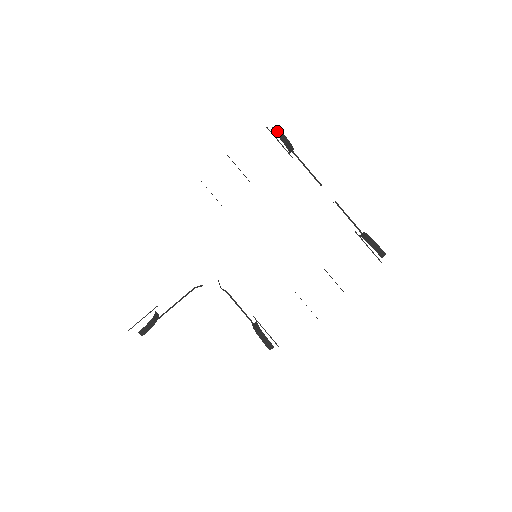
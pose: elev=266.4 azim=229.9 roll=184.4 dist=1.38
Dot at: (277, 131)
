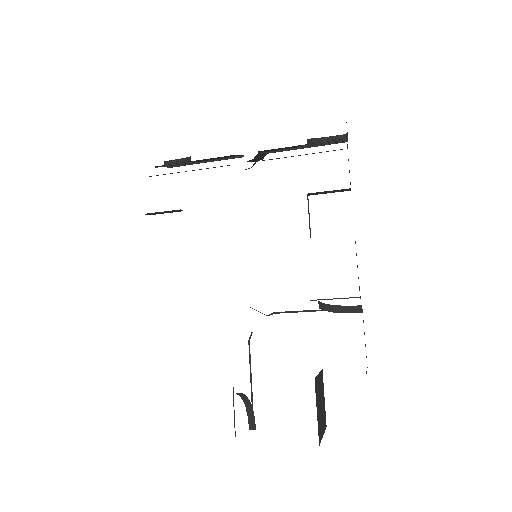
Dot at: occluded
